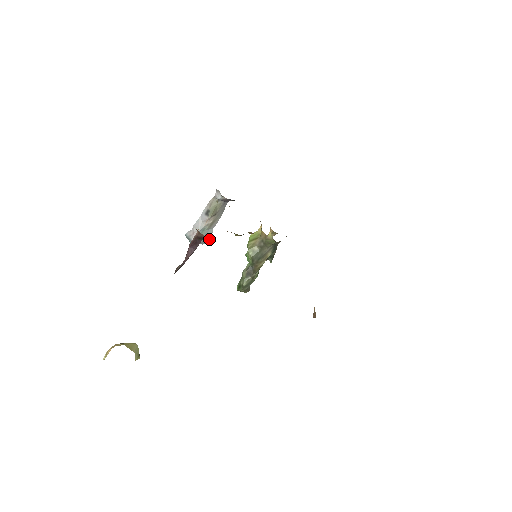
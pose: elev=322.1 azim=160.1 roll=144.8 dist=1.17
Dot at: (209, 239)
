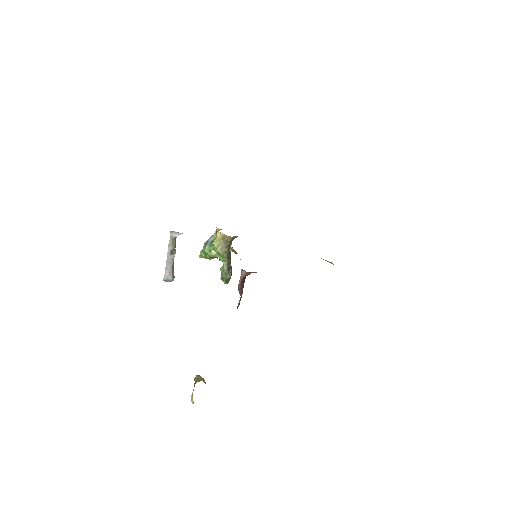
Dot at: occluded
